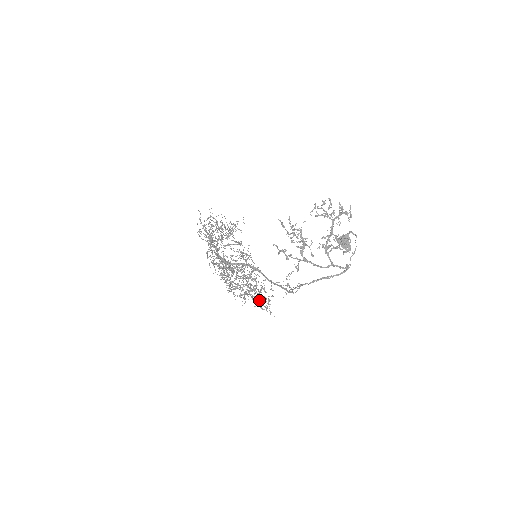
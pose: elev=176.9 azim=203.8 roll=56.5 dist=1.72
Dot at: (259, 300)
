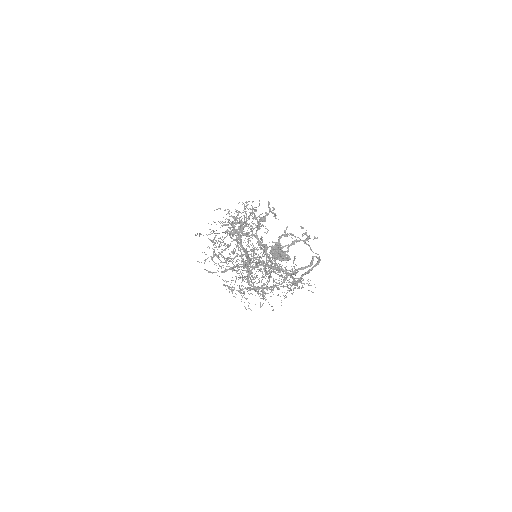
Dot at: occluded
